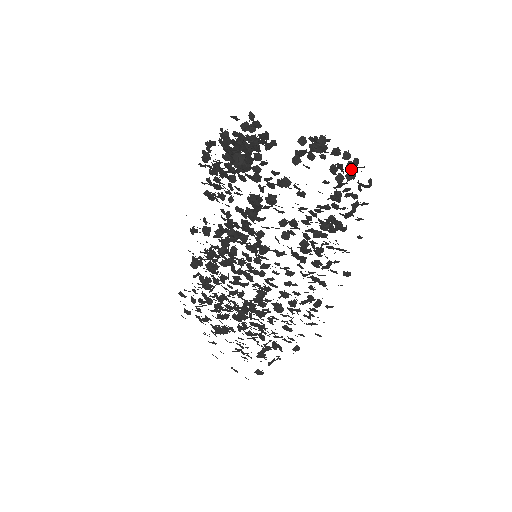
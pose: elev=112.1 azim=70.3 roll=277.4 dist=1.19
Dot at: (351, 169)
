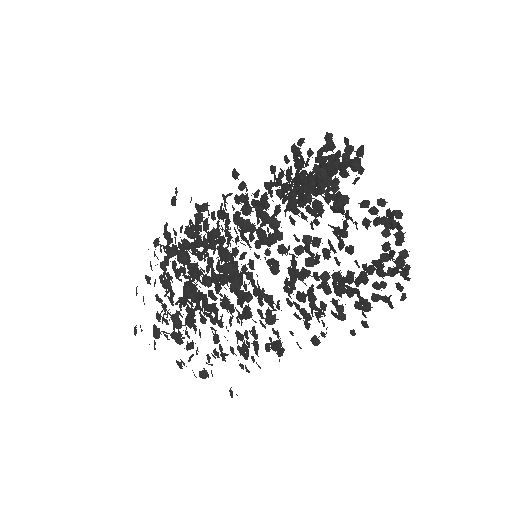
Dot at: (400, 260)
